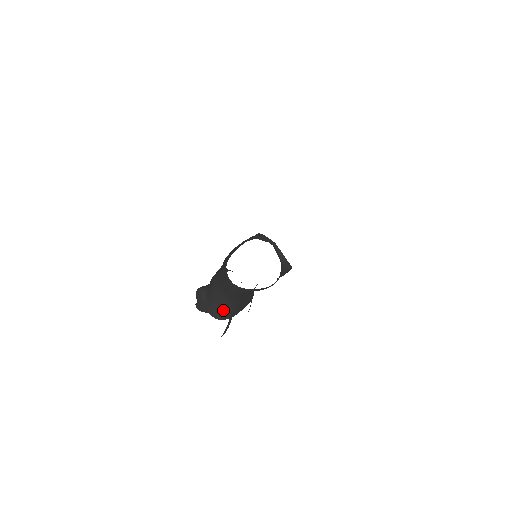
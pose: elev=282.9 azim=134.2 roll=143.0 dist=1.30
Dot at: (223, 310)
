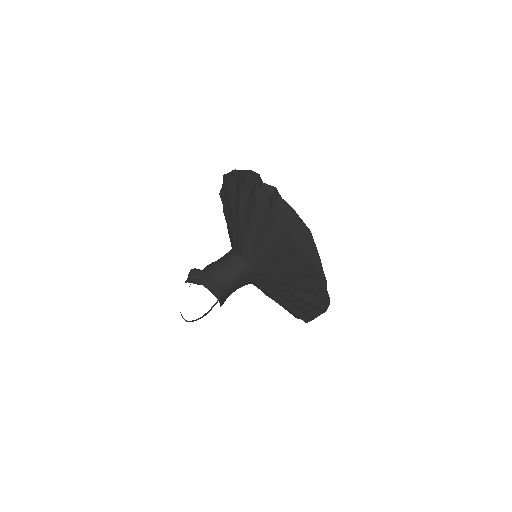
Dot at: (219, 287)
